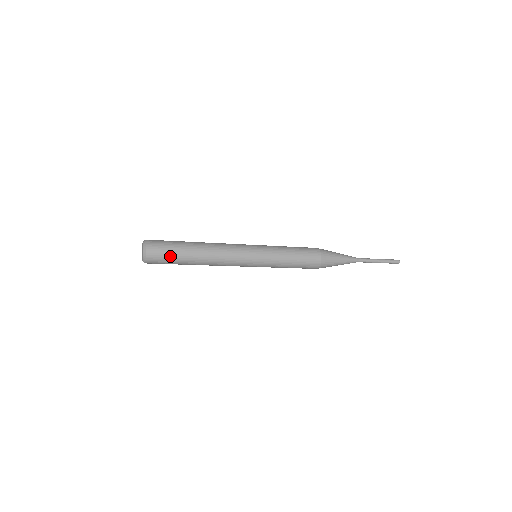
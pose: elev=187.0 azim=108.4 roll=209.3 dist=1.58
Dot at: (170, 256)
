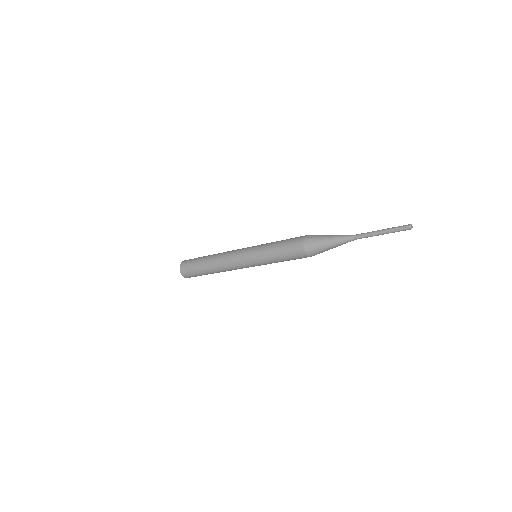
Dot at: (193, 267)
